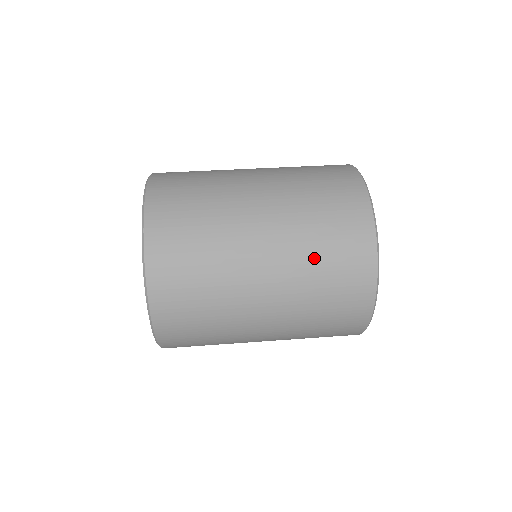
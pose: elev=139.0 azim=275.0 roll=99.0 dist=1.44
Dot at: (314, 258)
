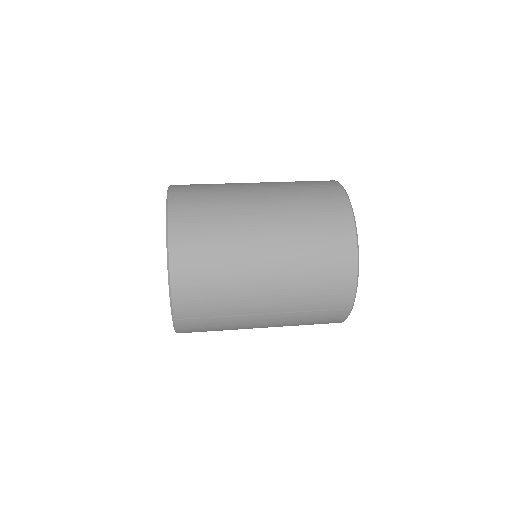
Dot at: (292, 183)
